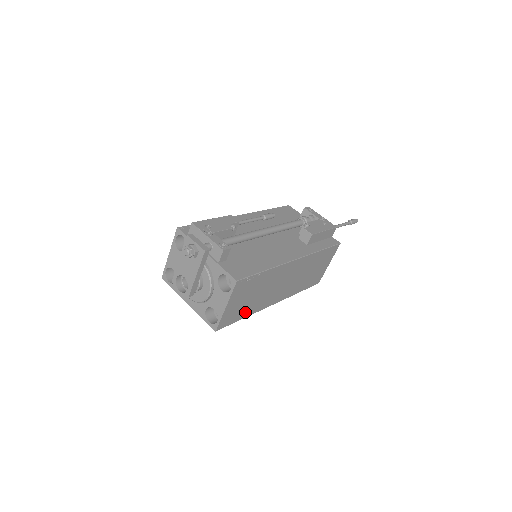
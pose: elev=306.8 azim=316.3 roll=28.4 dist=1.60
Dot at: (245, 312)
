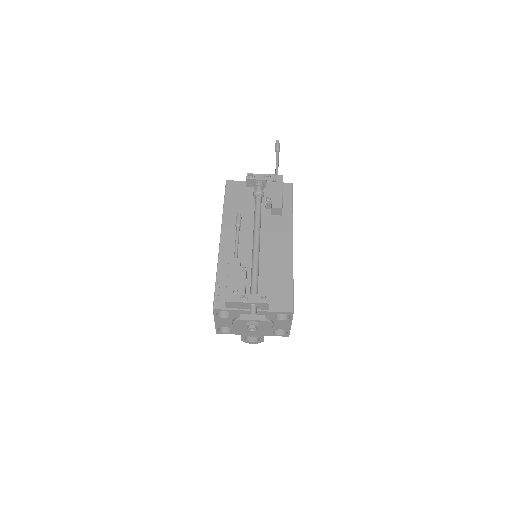
Dot at: occluded
